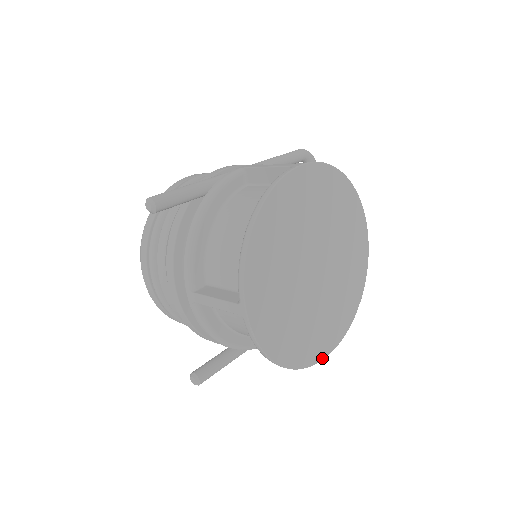
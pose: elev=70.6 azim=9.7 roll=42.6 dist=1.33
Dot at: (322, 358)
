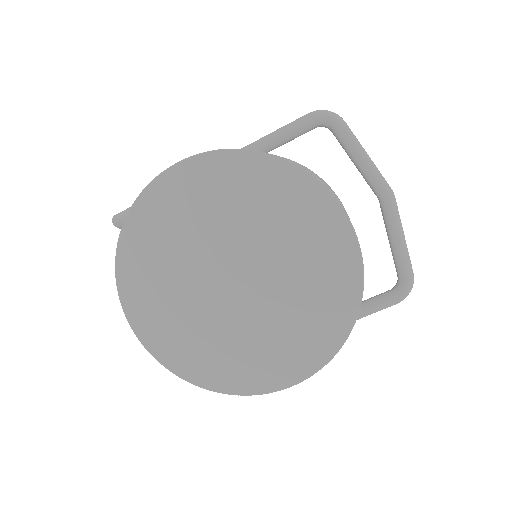
Dot at: (275, 389)
